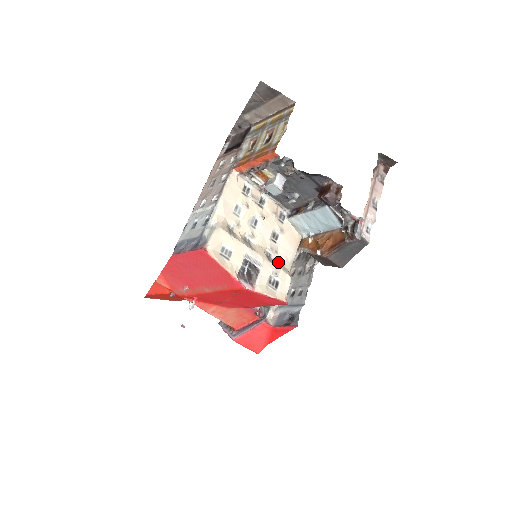
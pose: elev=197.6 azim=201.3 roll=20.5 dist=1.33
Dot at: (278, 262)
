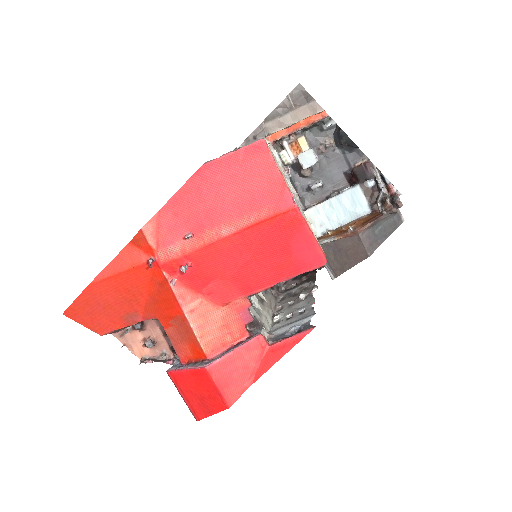
Dot at: occluded
